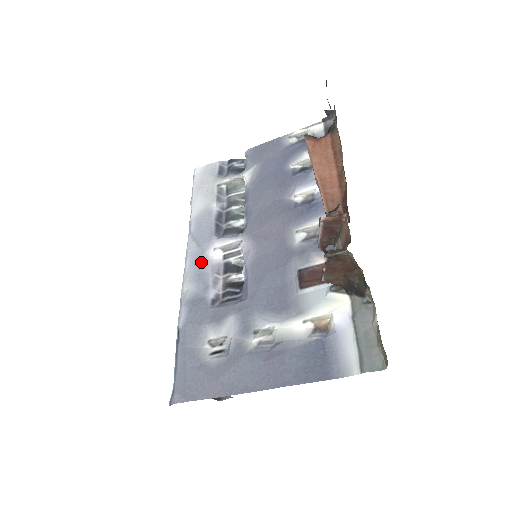
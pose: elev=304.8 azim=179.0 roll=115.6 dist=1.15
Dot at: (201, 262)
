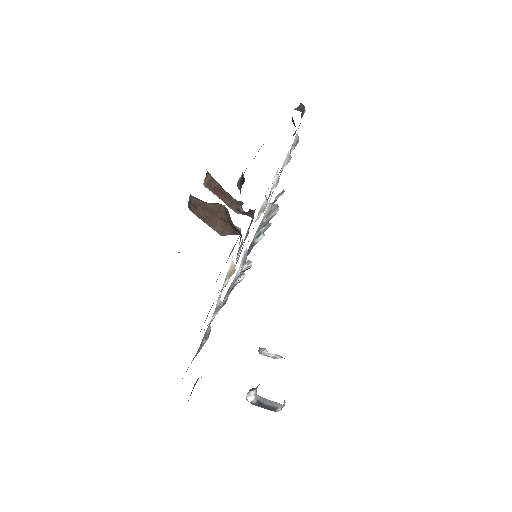
Dot at: occluded
